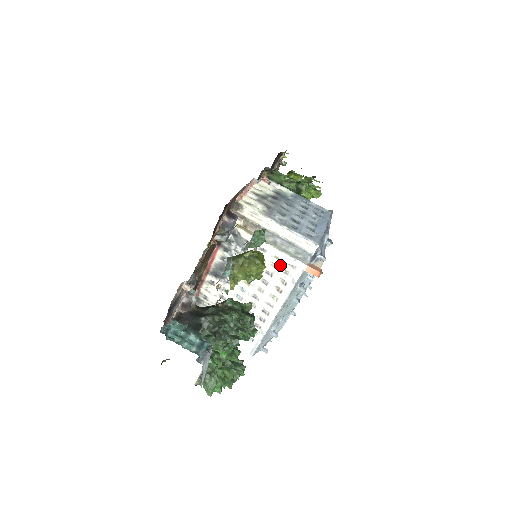
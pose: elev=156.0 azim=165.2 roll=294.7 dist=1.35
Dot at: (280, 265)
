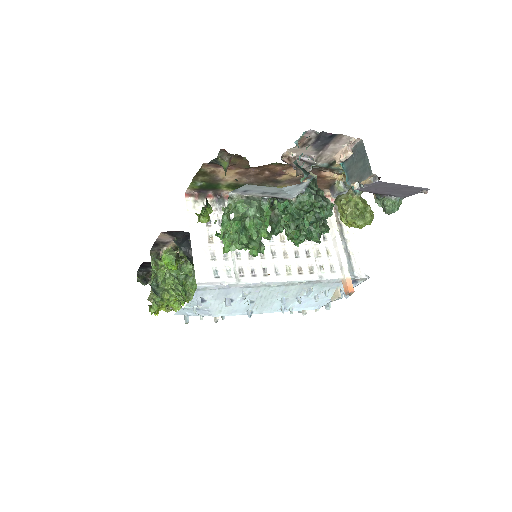
Dot at: (324, 258)
